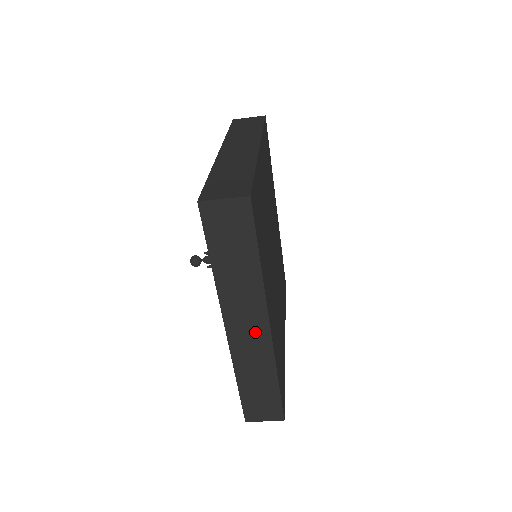
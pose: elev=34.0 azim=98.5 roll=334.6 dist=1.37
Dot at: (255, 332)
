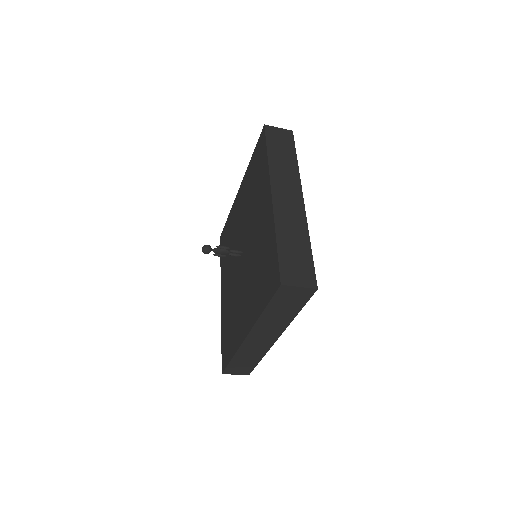
Dot at: (265, 341)
